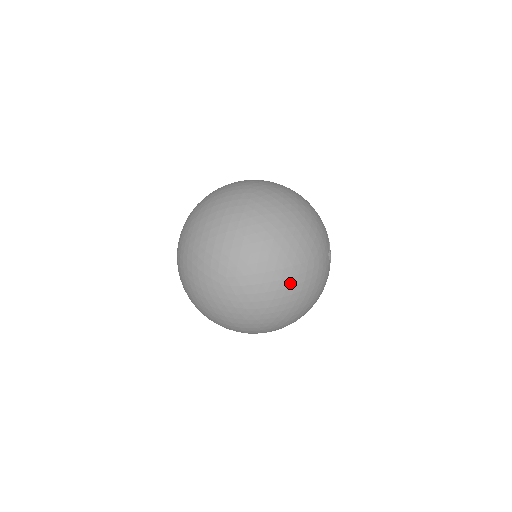
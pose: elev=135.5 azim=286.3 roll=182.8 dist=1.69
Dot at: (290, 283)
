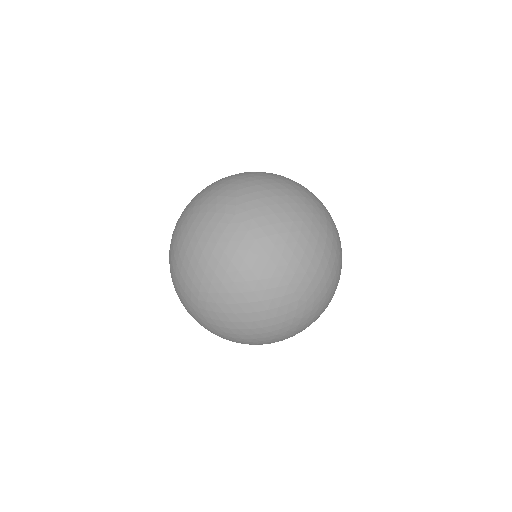
Dot at: (335, 248)
